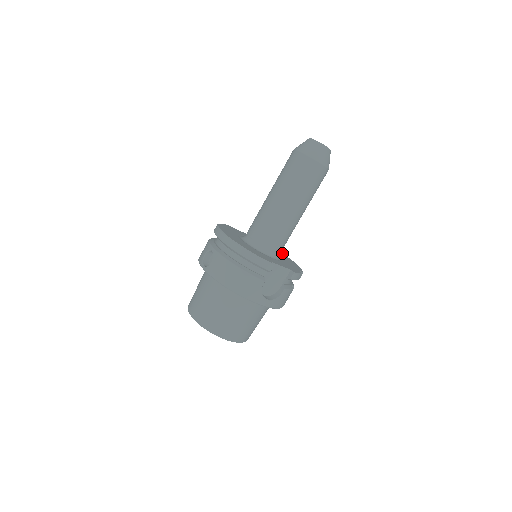
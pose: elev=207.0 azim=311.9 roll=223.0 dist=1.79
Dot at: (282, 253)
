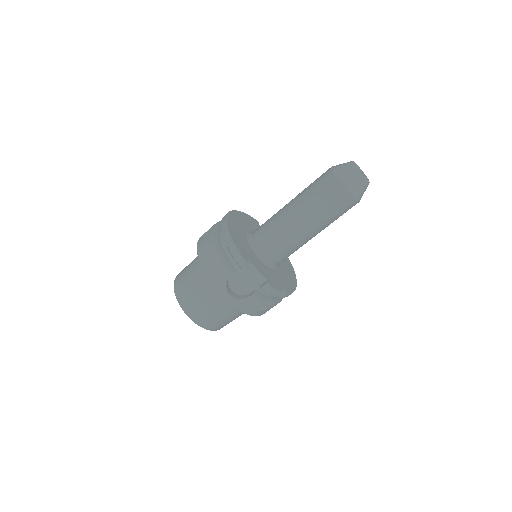
Dot at: (294, 272)
